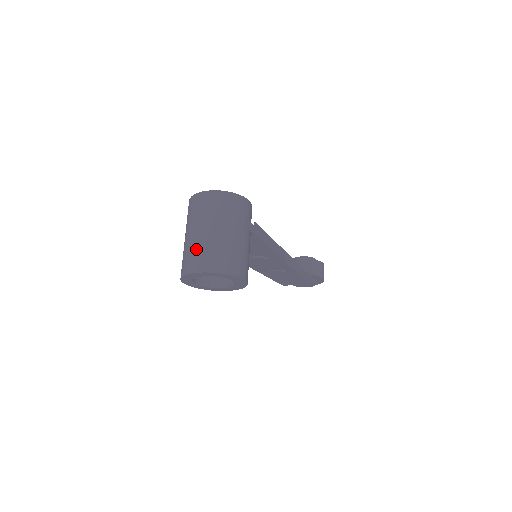
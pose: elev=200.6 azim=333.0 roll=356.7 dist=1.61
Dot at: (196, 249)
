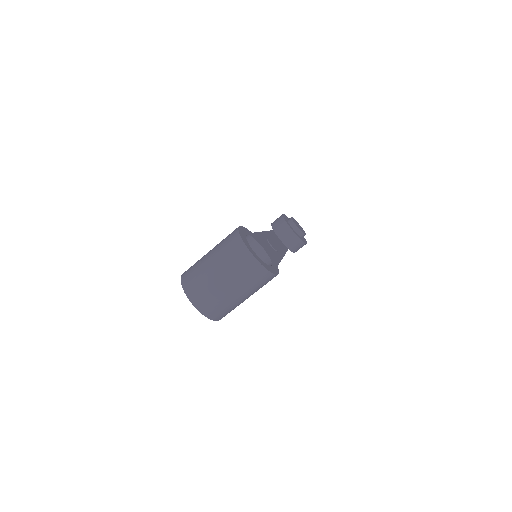
Dot at: (207, 289)
